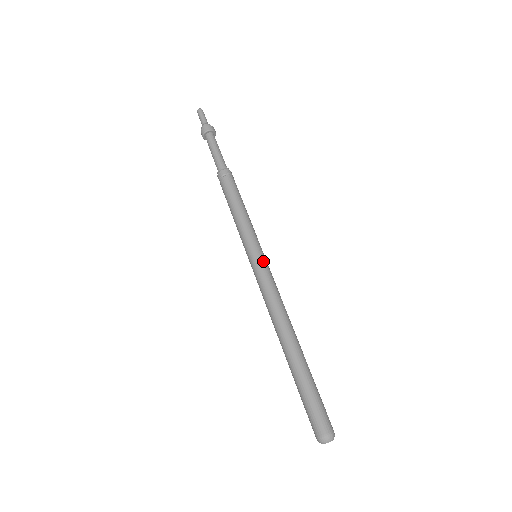
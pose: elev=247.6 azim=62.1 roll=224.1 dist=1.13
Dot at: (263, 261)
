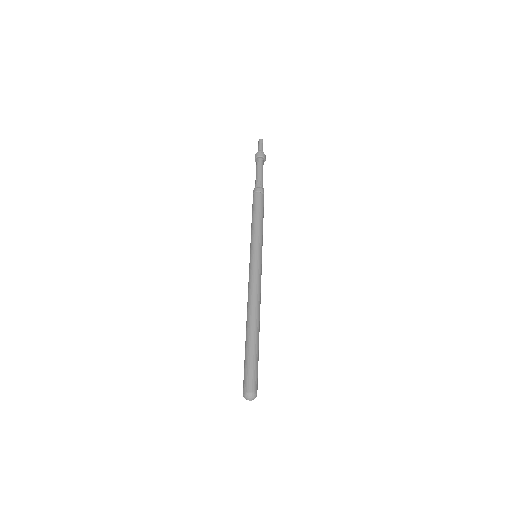
Dot at: (256, 260)
